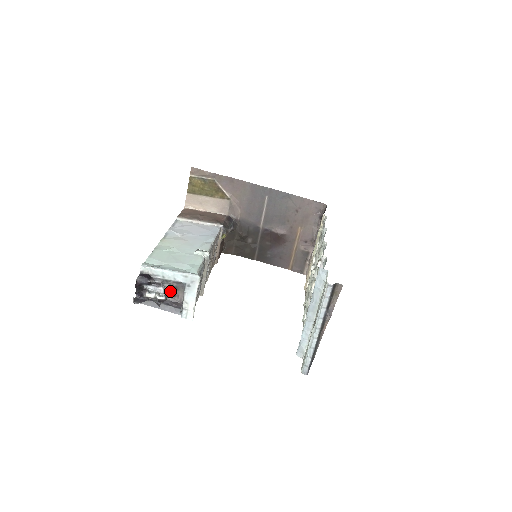
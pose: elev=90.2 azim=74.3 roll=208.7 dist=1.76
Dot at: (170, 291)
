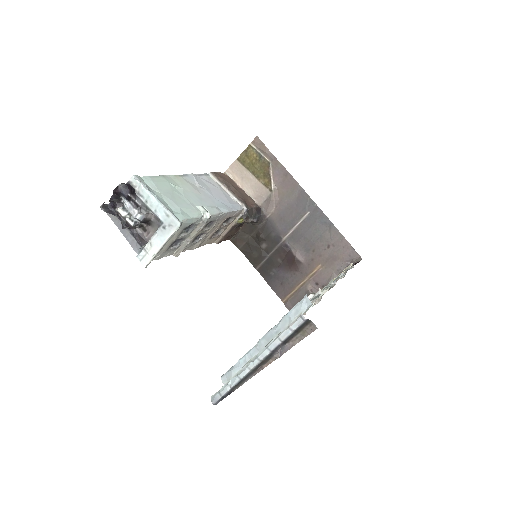
Dot at: (144, 221)
